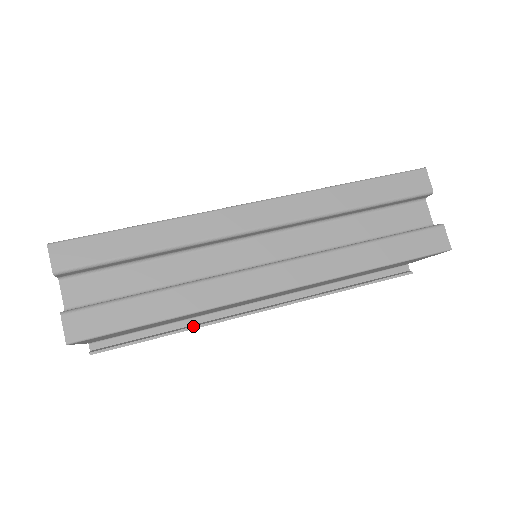
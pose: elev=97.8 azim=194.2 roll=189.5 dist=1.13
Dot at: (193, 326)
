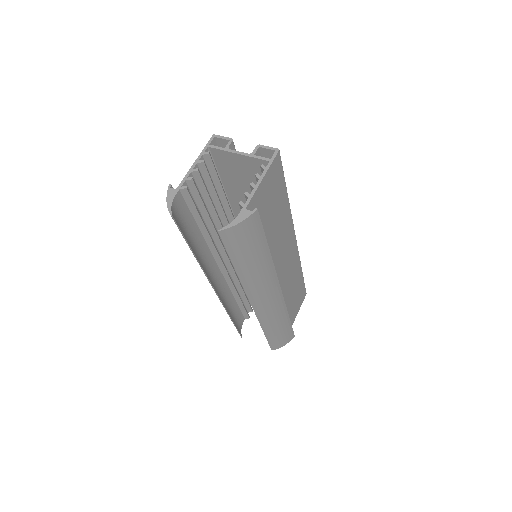
Dot at: (270, 260)
